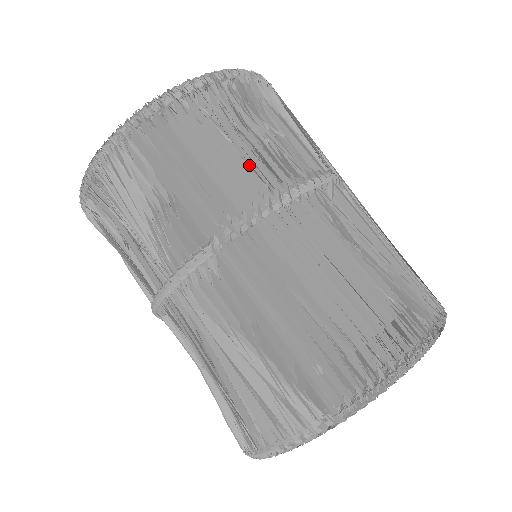
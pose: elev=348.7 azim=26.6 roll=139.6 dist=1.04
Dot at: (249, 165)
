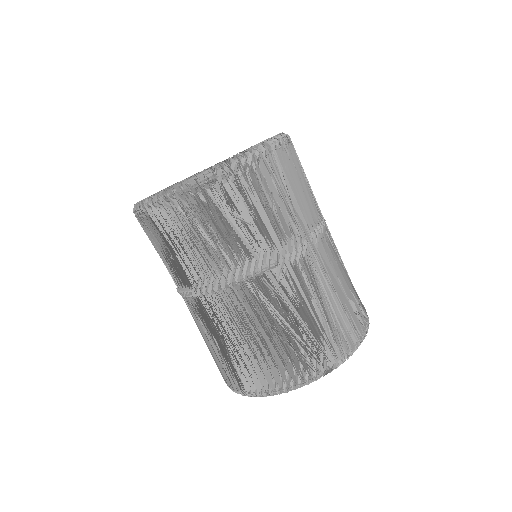
Dot at: (217, 251)
